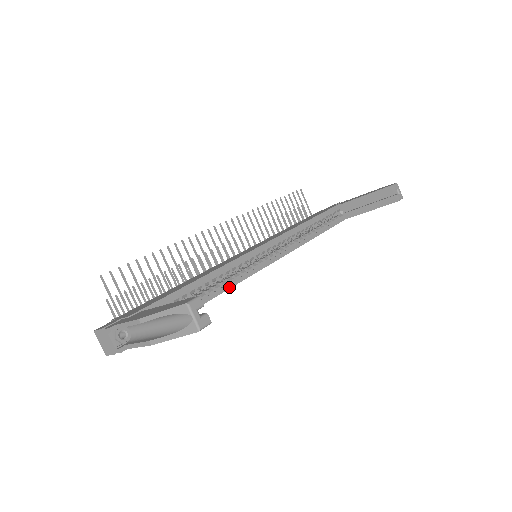
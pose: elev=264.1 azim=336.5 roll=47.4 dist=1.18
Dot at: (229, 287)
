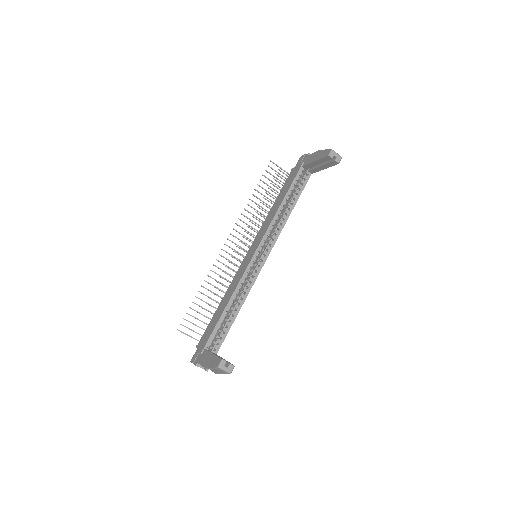
Dot at: (246, 296)
